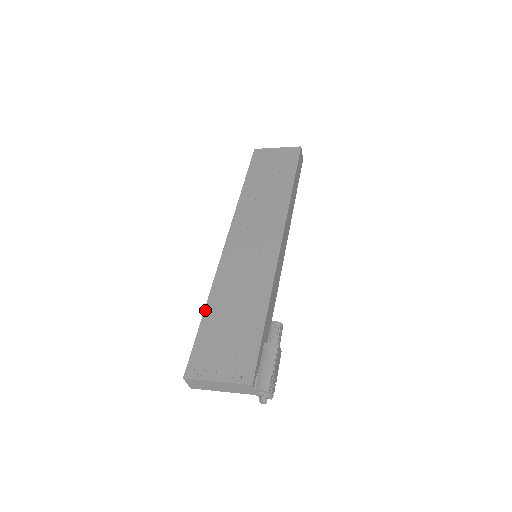
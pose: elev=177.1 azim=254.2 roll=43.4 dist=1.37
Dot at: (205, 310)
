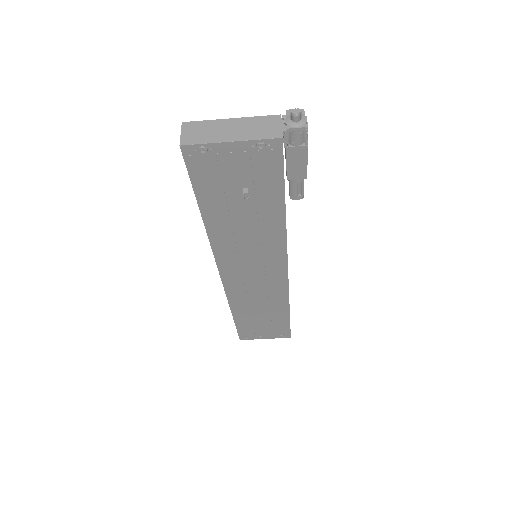
Dot at: occluded
